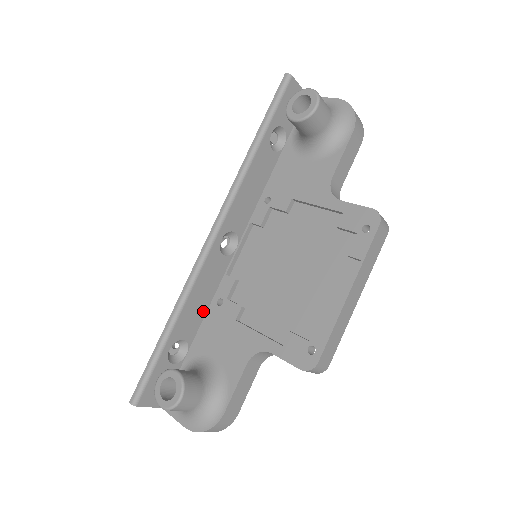
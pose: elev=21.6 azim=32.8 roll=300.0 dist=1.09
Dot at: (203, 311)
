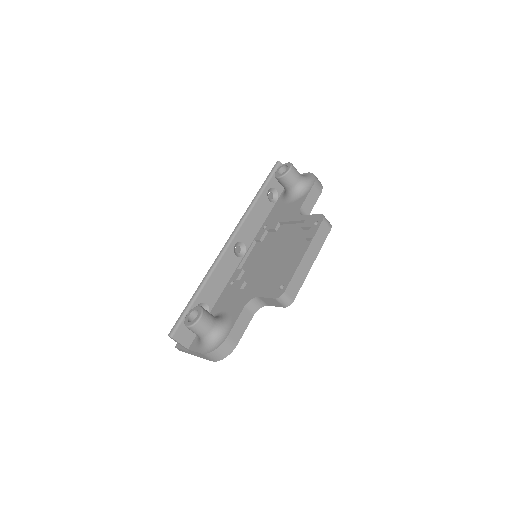
Dot at: (221, 289)
